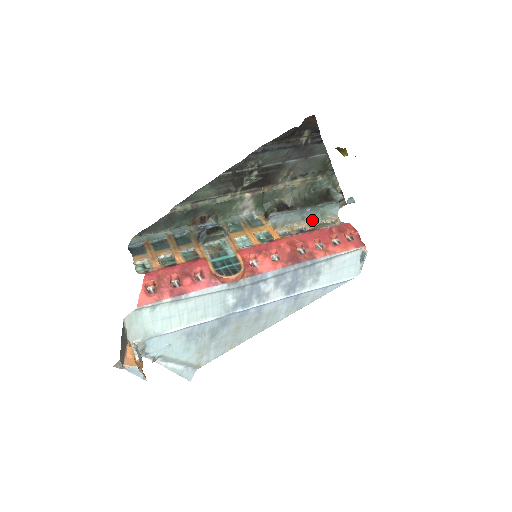
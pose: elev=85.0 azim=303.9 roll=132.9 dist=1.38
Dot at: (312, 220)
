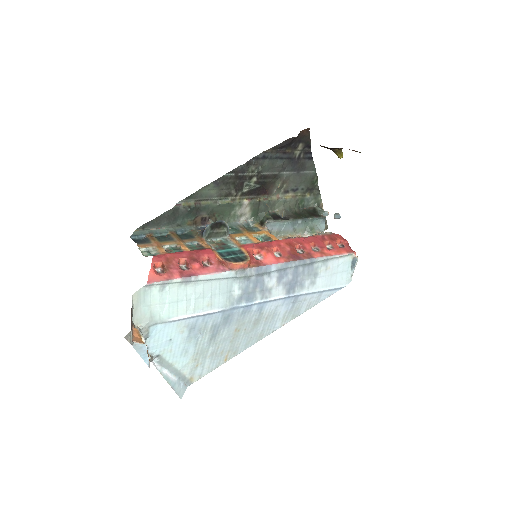
Dot at: (302, 233)
